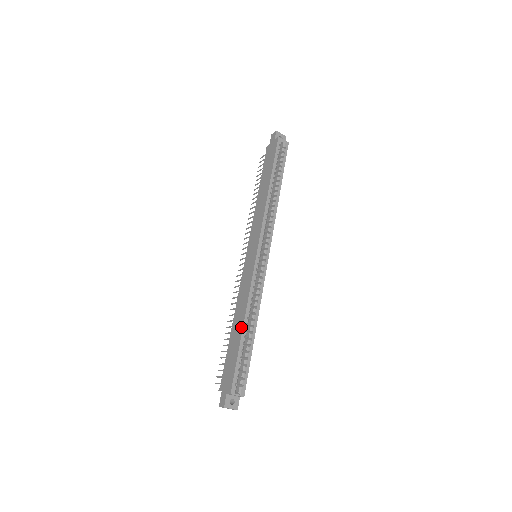
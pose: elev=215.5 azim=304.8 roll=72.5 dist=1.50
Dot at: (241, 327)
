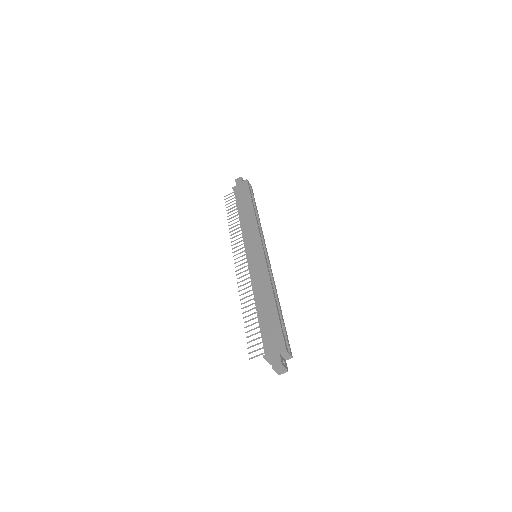
Dot at: (272, 301)
